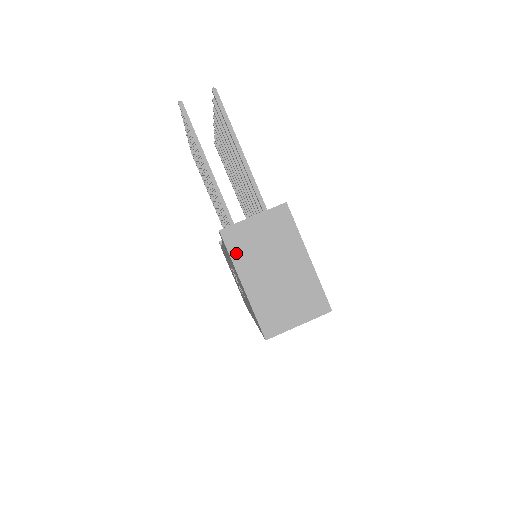
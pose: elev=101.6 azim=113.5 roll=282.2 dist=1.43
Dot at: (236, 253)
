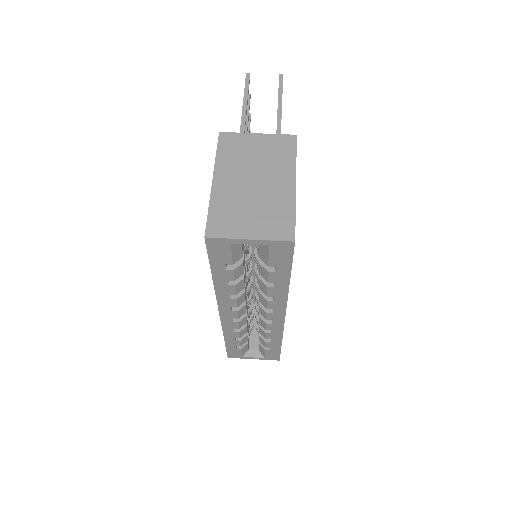
Dot at: (224, 154)
